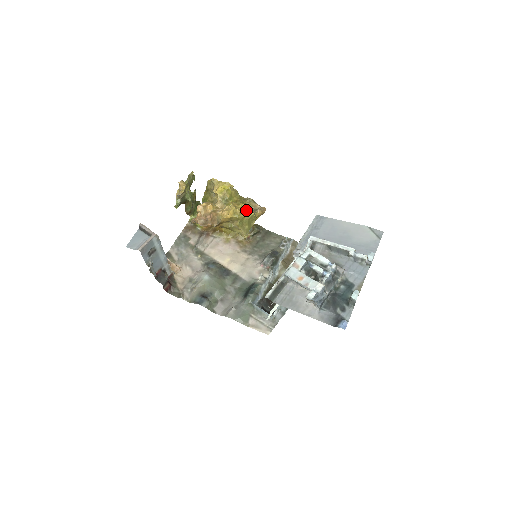
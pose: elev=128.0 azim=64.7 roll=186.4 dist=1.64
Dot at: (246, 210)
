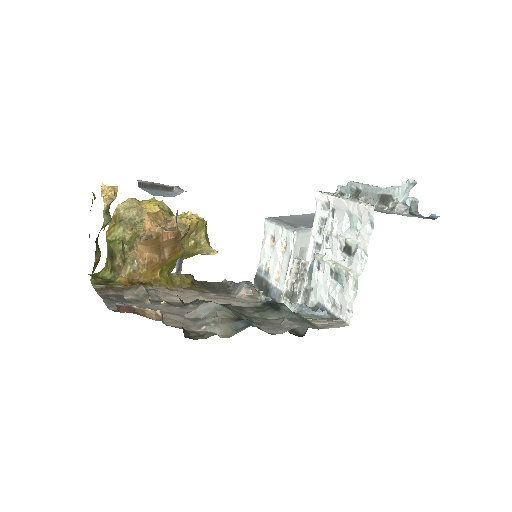
Dot at: (203, 218)
